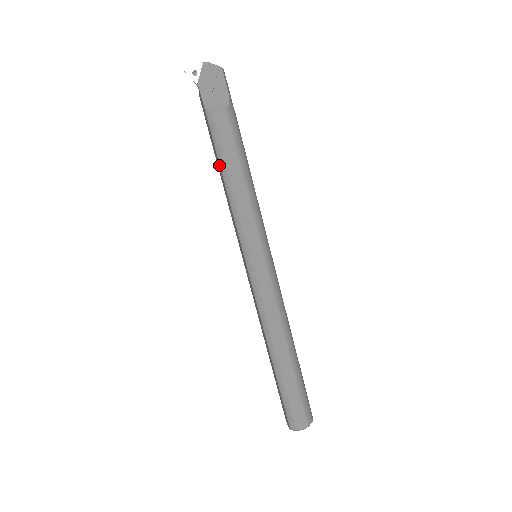
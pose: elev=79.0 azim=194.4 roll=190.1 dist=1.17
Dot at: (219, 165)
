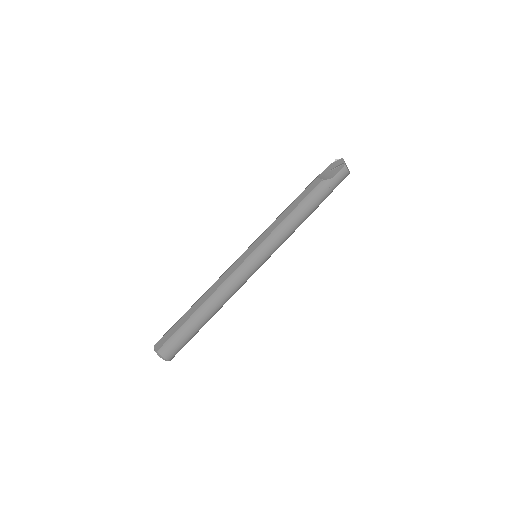
Dot at: occluded
